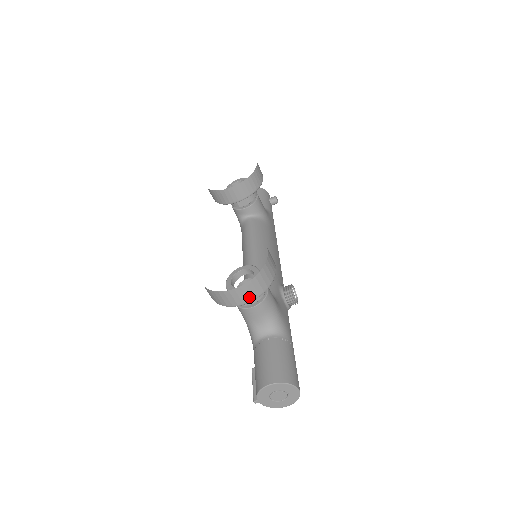
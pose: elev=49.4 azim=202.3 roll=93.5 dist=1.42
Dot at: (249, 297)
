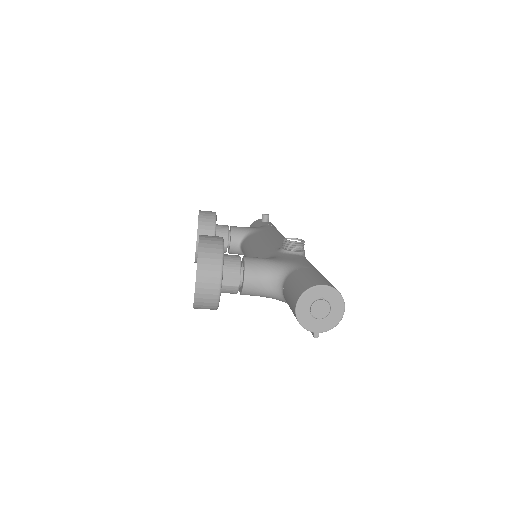
Dot at: (215, 275)
